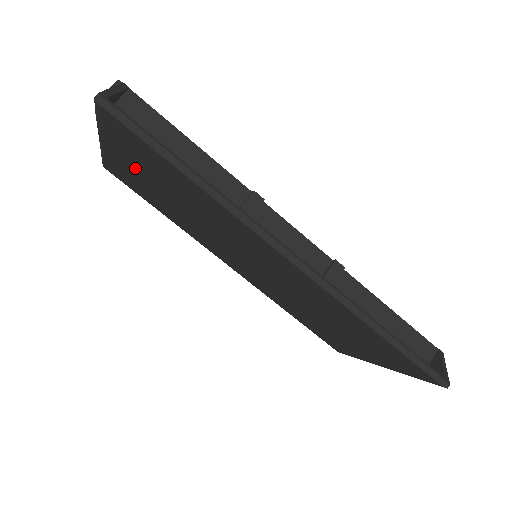
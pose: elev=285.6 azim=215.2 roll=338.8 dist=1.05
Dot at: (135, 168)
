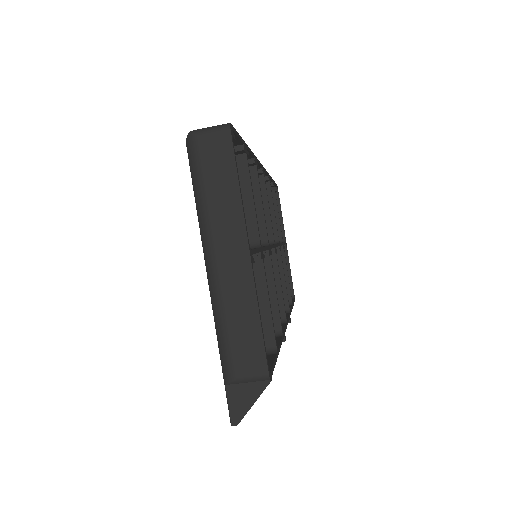
Dot at: occluded
